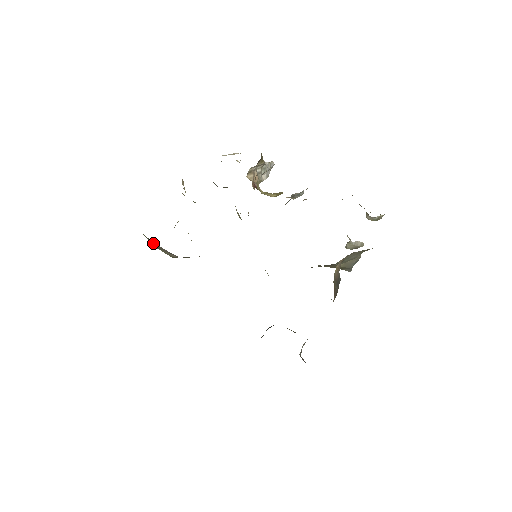
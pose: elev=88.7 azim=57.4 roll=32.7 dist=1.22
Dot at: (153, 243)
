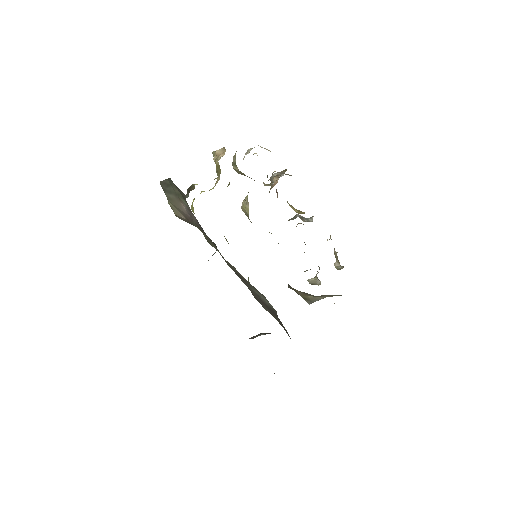
Dot at: (173, 195)
